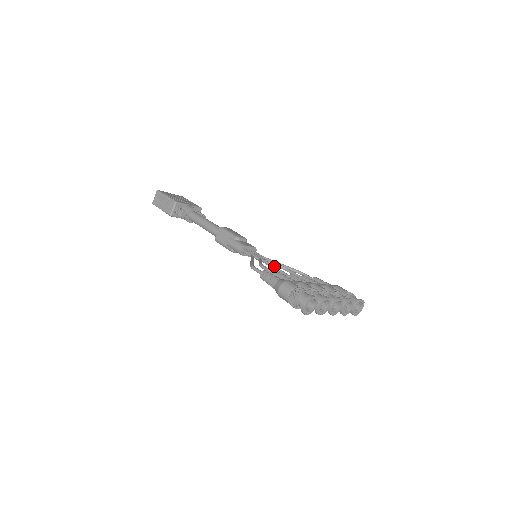
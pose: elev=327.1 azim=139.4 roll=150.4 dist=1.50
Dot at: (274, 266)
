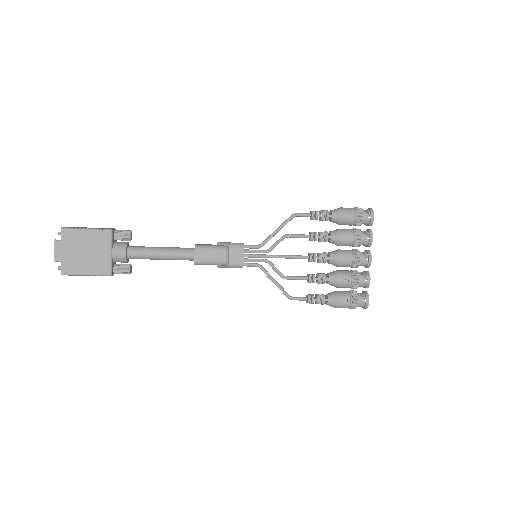
Dot at: (285, 255)
